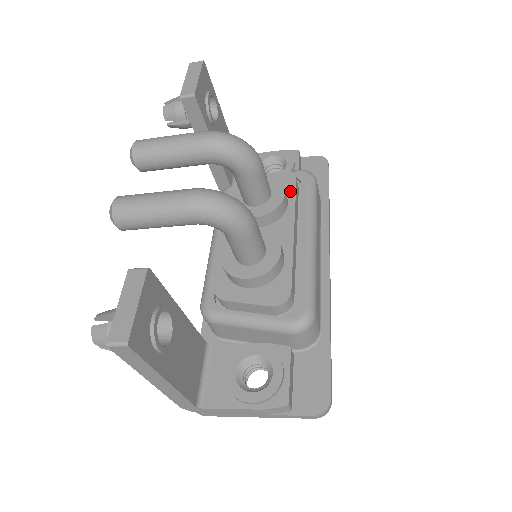
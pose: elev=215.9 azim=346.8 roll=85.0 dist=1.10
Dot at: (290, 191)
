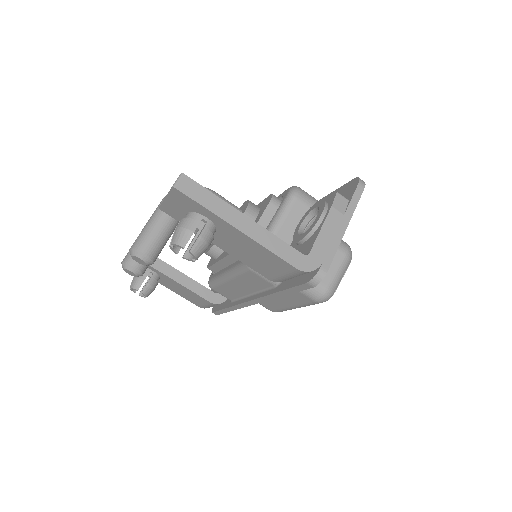
Dot at: occluded
